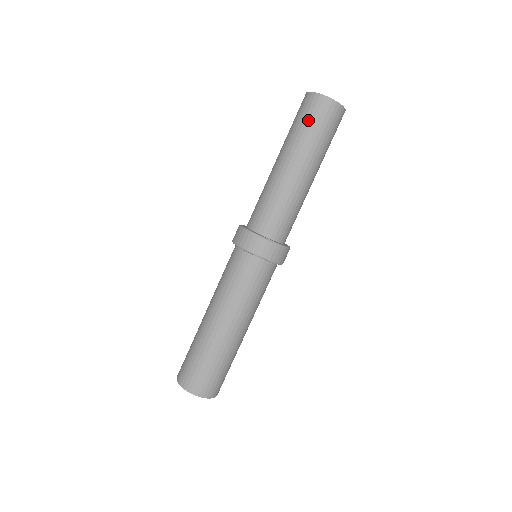
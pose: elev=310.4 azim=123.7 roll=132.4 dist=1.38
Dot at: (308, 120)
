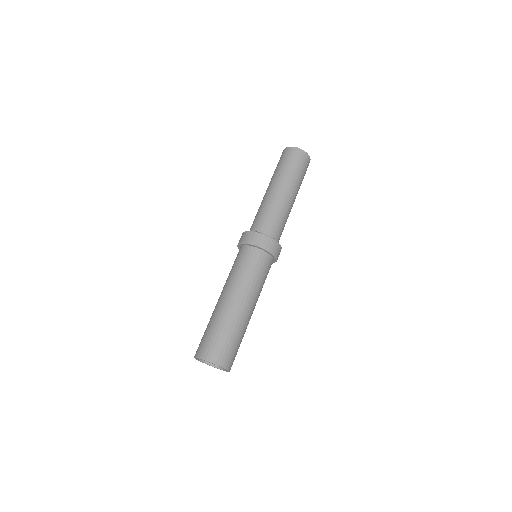
Dot at: (283, 162)
